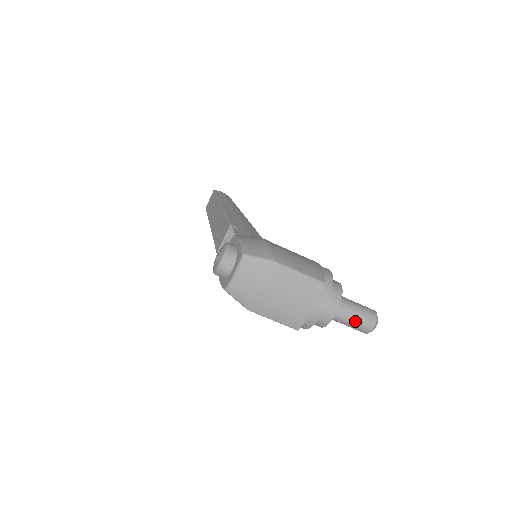
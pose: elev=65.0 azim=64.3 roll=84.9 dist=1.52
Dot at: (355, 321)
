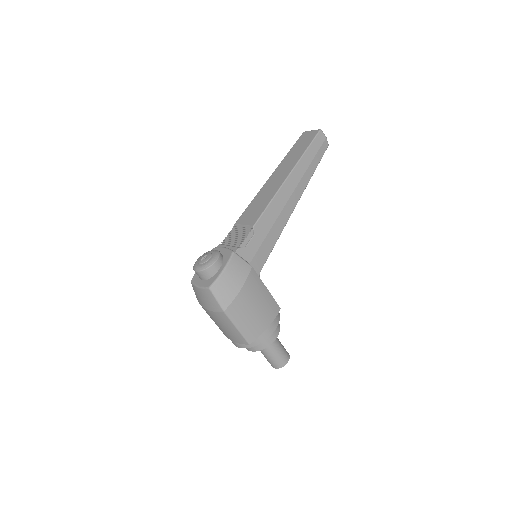
Dot at: (265, 357)
